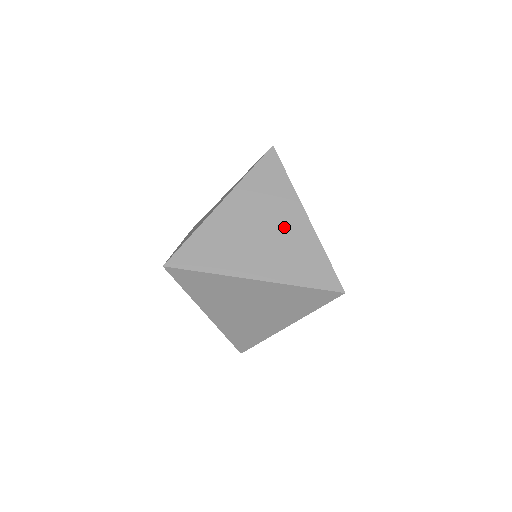
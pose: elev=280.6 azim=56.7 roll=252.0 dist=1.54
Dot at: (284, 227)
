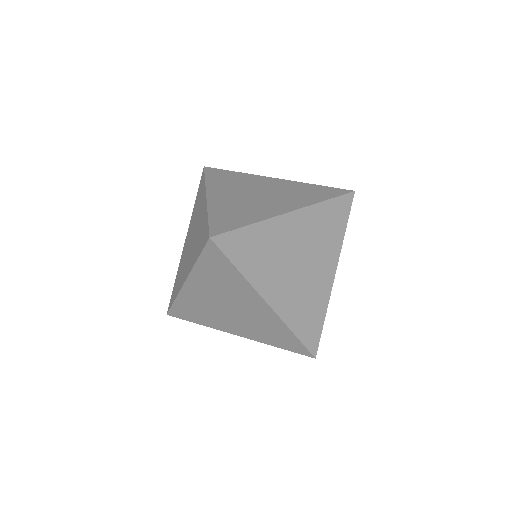
Dot at: (269, 187)
